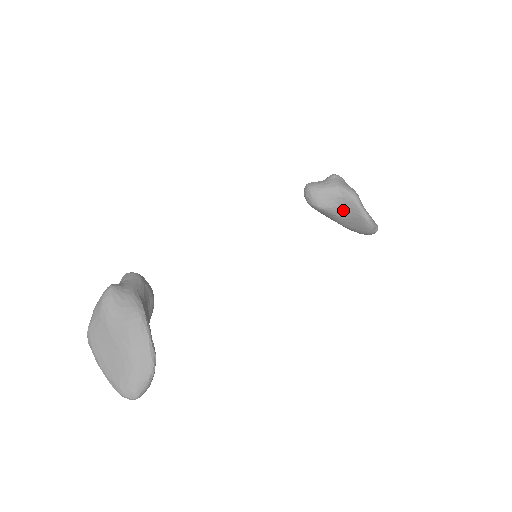
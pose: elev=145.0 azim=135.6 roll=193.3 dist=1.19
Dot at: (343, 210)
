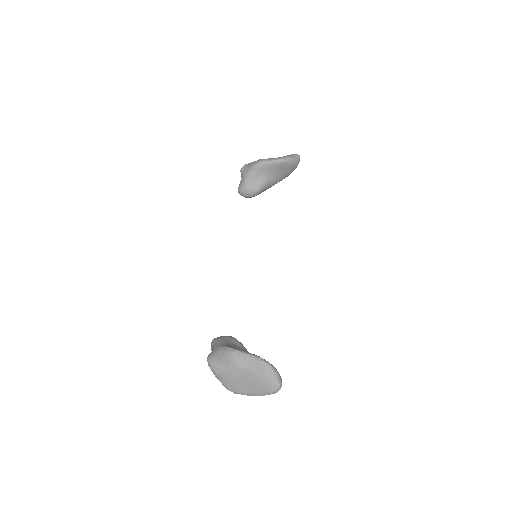
Dot at: (268, 175)
